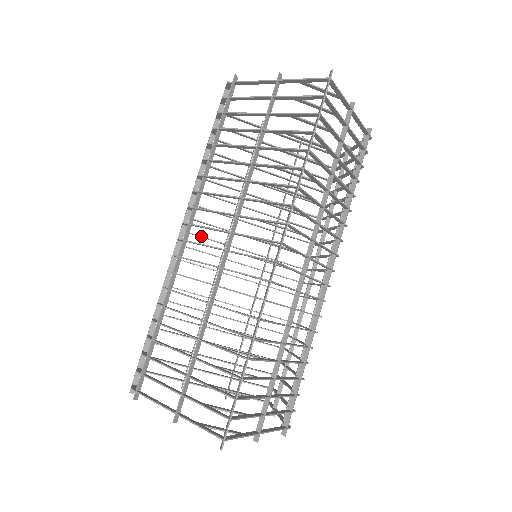
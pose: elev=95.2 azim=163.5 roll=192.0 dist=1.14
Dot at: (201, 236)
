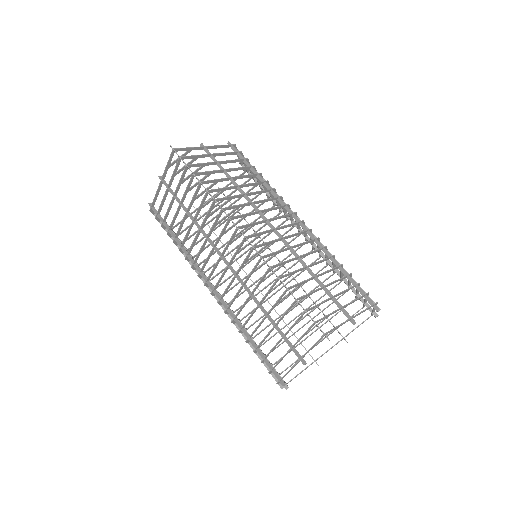
Dot at: (232, 287)
